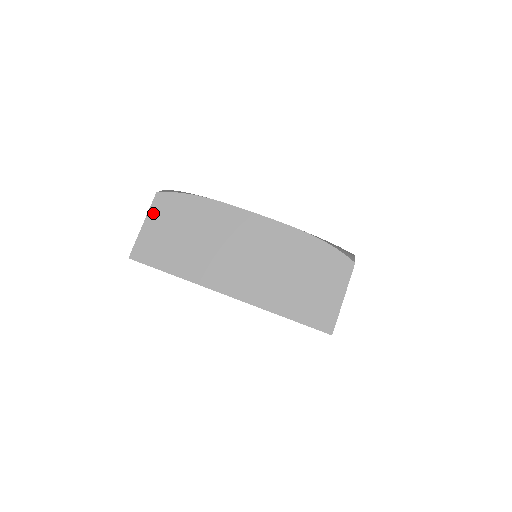
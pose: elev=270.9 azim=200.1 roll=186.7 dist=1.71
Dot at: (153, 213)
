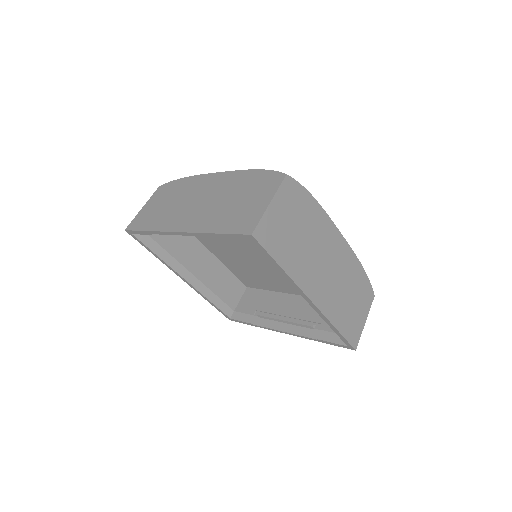
Dot at: (280, 195)
